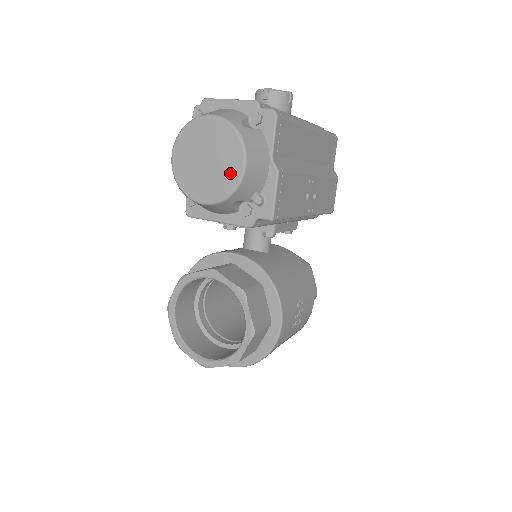
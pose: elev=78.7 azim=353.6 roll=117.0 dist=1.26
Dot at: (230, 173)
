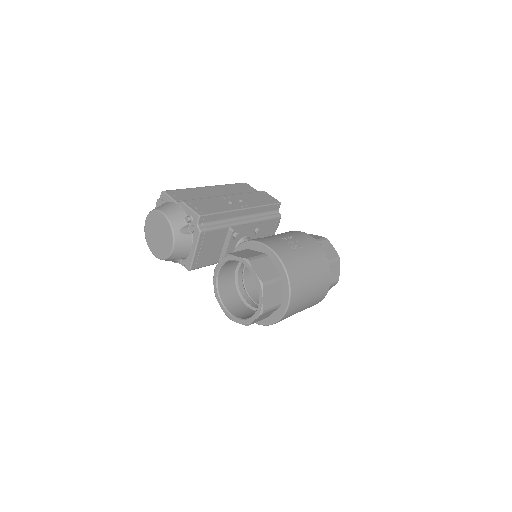
Dot at: (164, 224)
